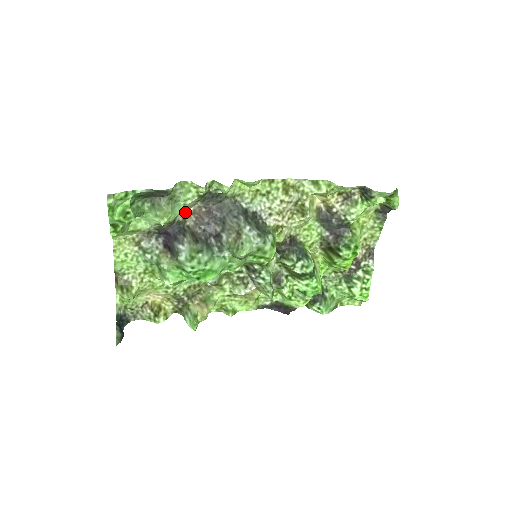
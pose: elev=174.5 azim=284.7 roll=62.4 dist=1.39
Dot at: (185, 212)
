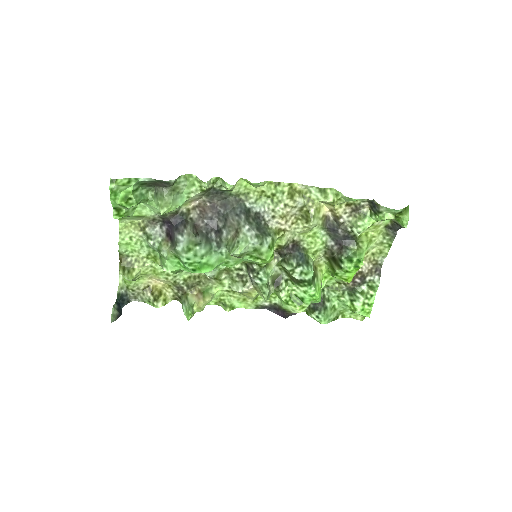
Dot at: (190, 204)
